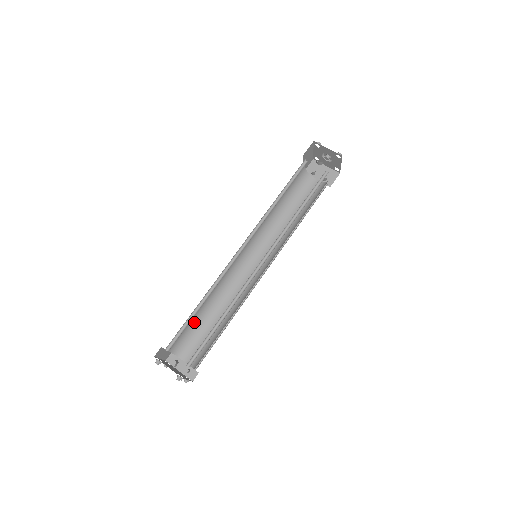
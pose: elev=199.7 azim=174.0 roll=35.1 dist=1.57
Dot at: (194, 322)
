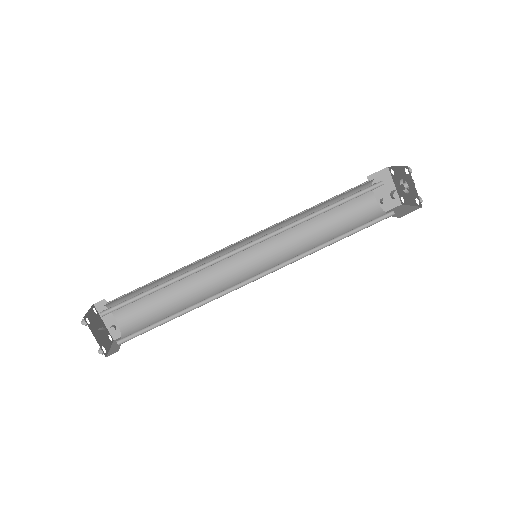
Dot at: (147, 286)
